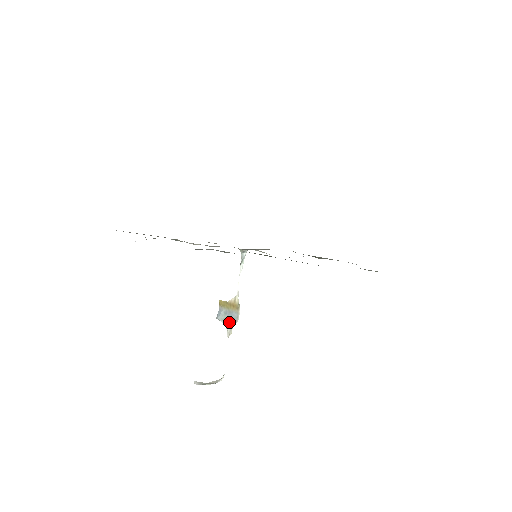
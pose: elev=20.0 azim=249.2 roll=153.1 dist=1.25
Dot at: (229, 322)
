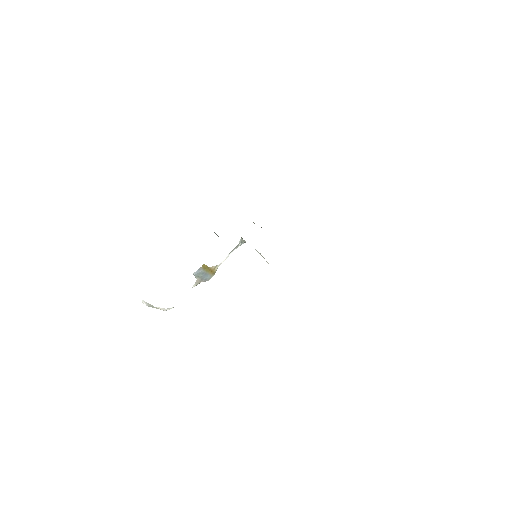
Dot at: (201, 279)
